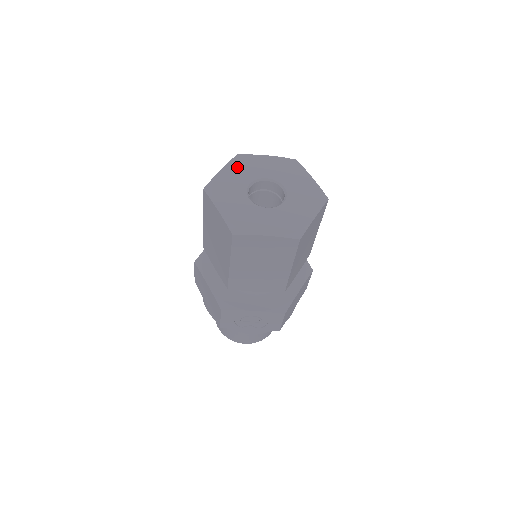
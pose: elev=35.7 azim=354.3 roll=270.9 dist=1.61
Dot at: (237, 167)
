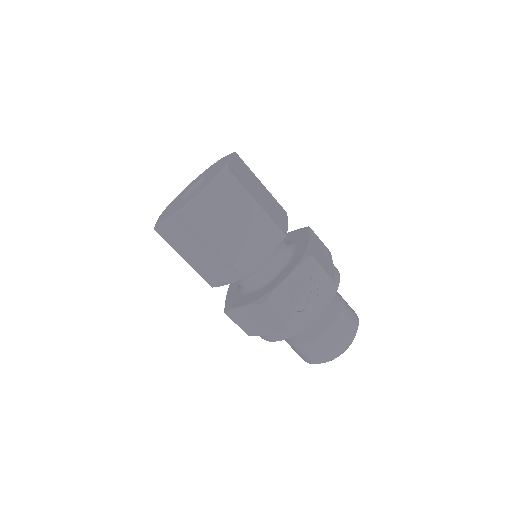
Dot at: (169, 206)
